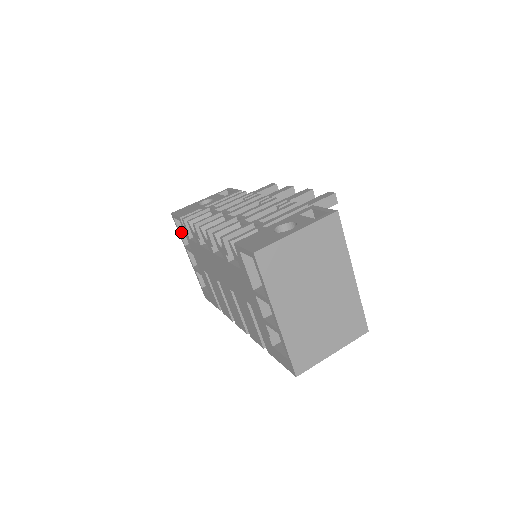
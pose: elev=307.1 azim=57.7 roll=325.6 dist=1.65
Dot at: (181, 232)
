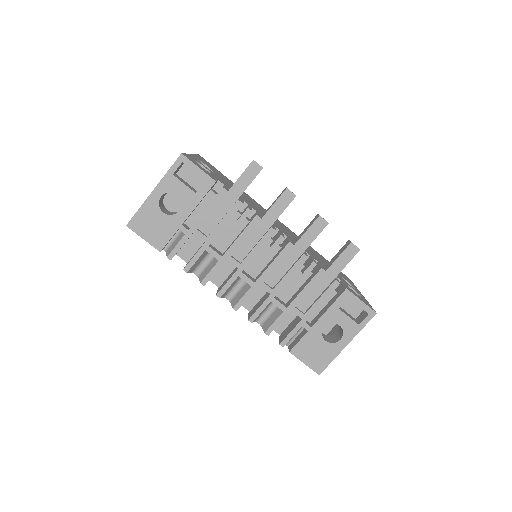
Dot at: occluded
